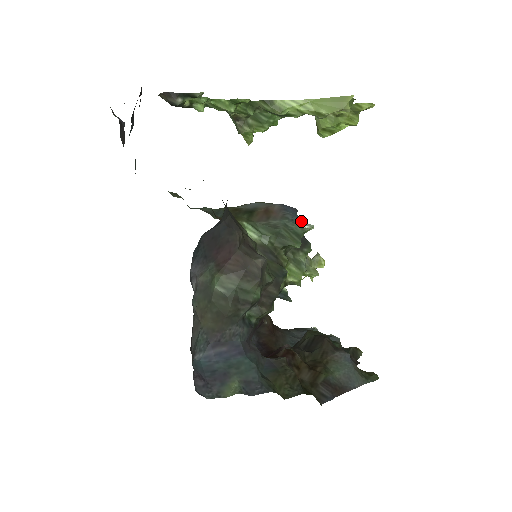
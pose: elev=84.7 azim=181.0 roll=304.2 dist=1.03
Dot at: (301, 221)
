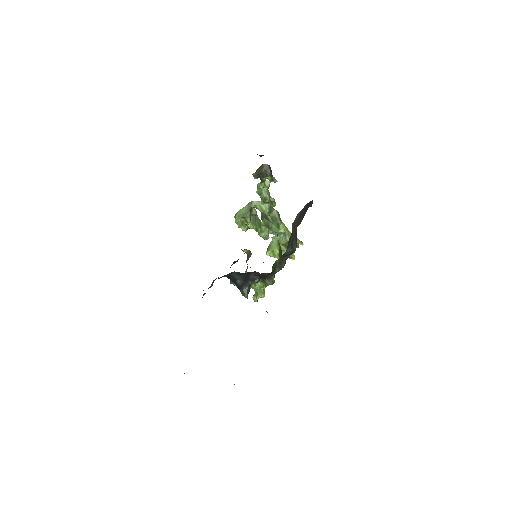
Dot at: occluded
